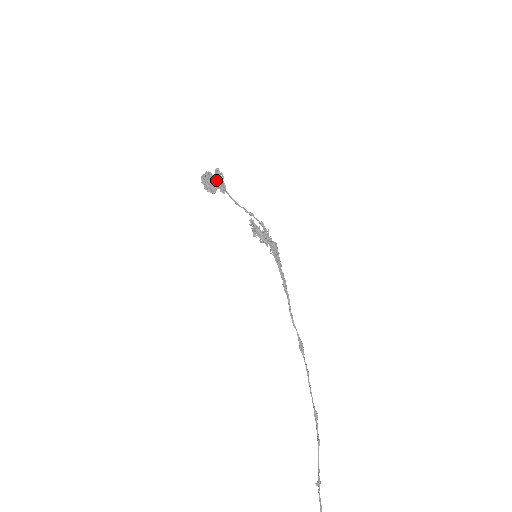
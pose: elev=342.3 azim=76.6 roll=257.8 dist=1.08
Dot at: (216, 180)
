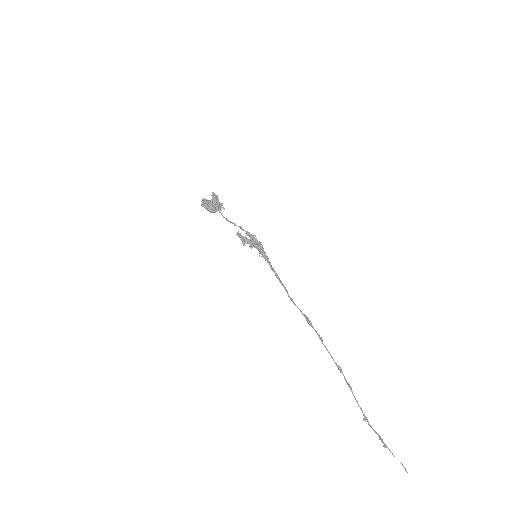
Dot at: (215, 201)
